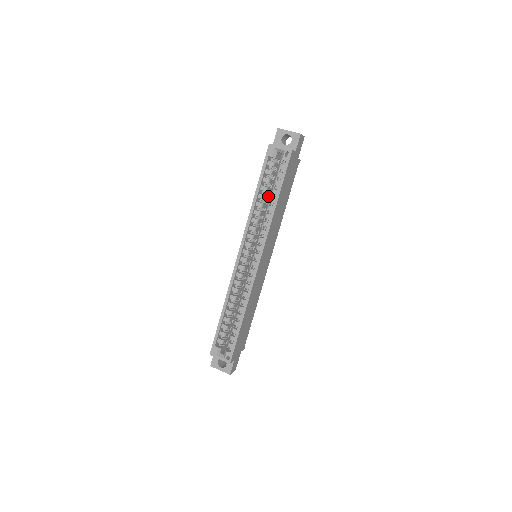
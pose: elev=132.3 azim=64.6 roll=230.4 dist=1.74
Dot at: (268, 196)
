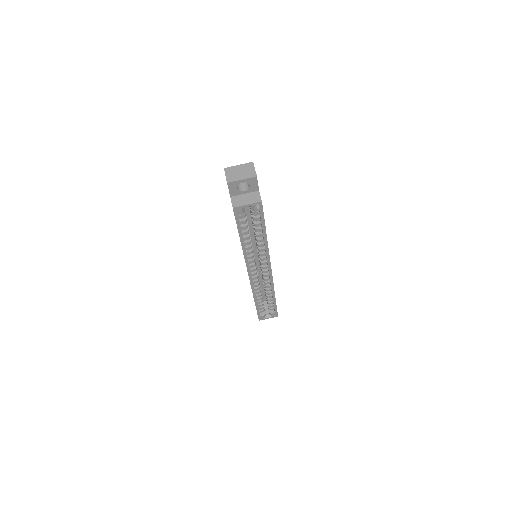
Dot at: occluded
